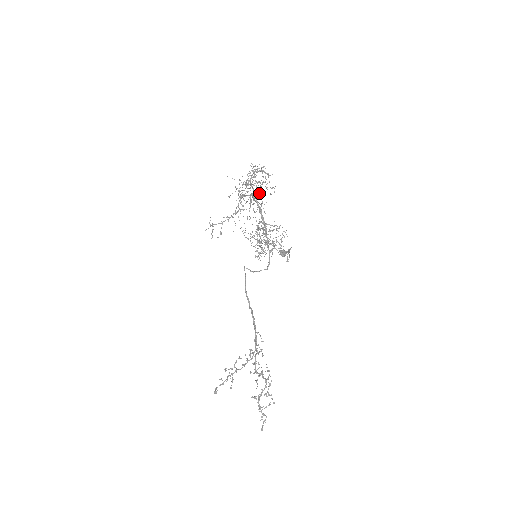
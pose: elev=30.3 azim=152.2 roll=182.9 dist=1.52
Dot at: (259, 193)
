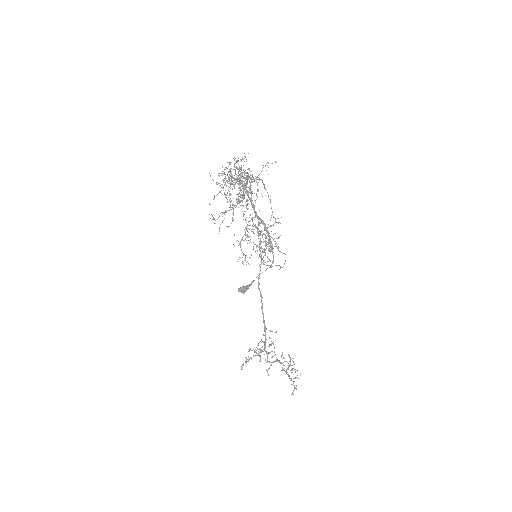
Dot at: (241, 194)
